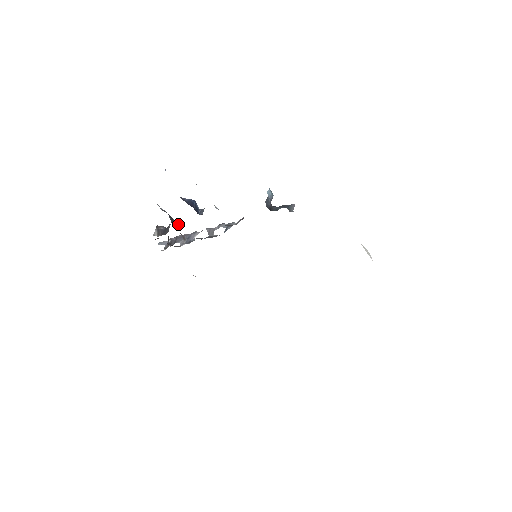
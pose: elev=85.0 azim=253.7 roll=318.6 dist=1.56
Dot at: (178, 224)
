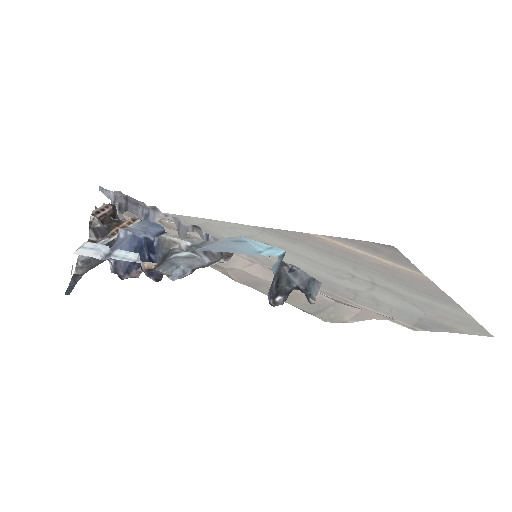
Dot at: occluded
